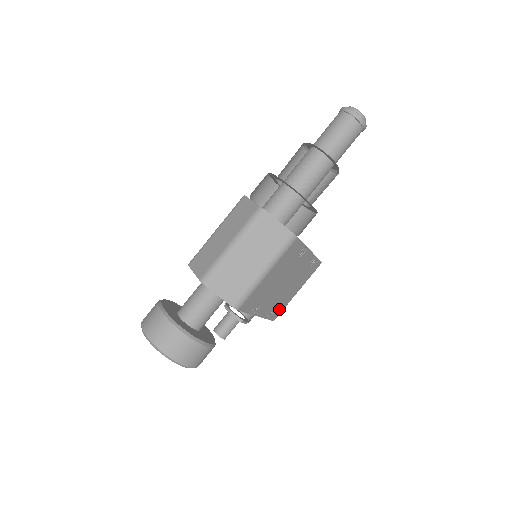
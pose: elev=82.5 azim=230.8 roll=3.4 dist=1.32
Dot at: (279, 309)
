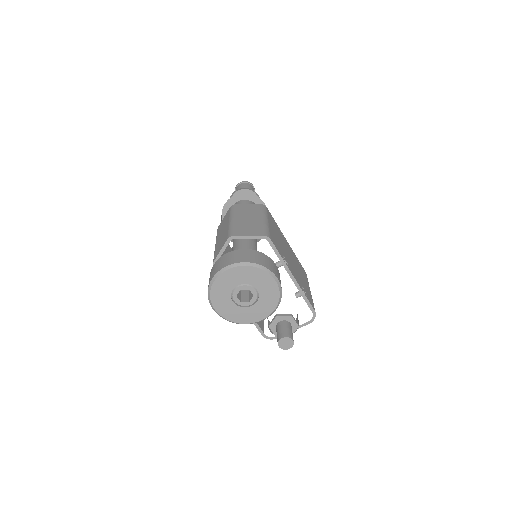
Dot at: (309, 297)
